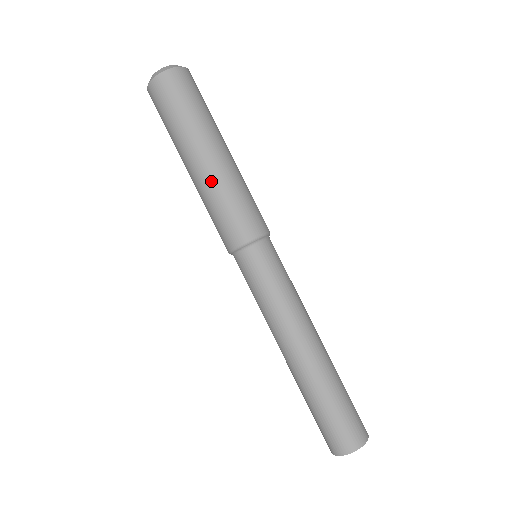
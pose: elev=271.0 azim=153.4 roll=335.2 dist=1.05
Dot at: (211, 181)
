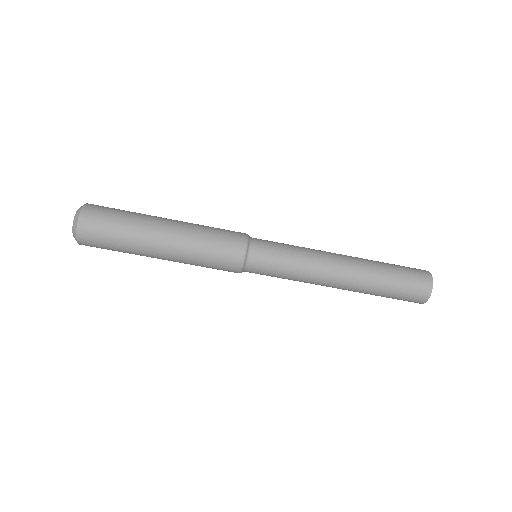
Dot at: (181, 262)
